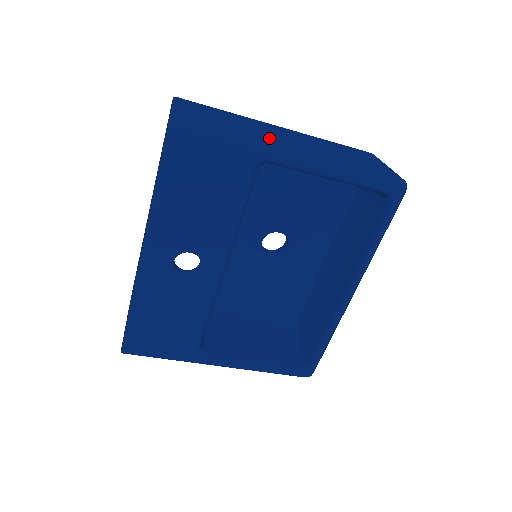
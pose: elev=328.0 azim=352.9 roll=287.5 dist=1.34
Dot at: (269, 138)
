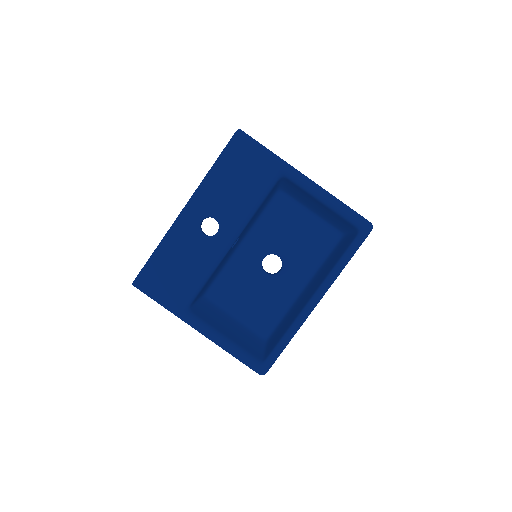
Dot at: occluded
